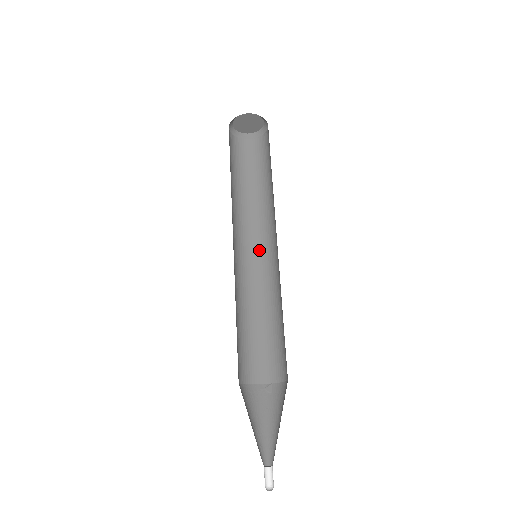
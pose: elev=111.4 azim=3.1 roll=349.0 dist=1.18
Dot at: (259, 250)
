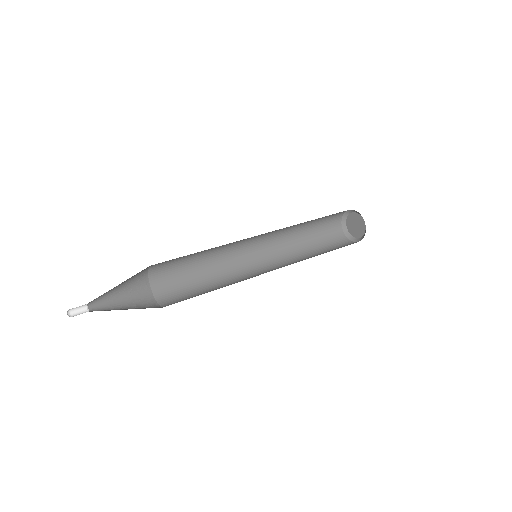
Dot at: occluded
